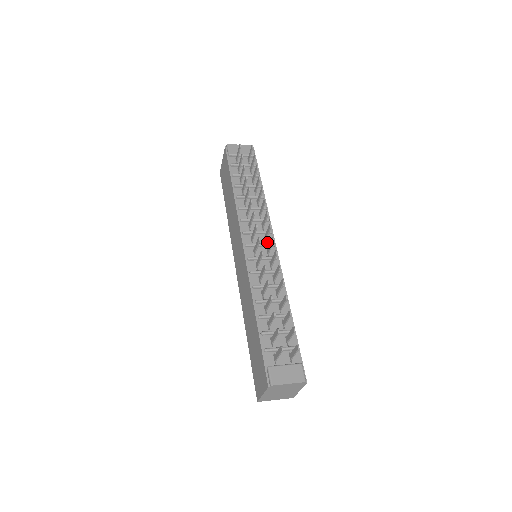
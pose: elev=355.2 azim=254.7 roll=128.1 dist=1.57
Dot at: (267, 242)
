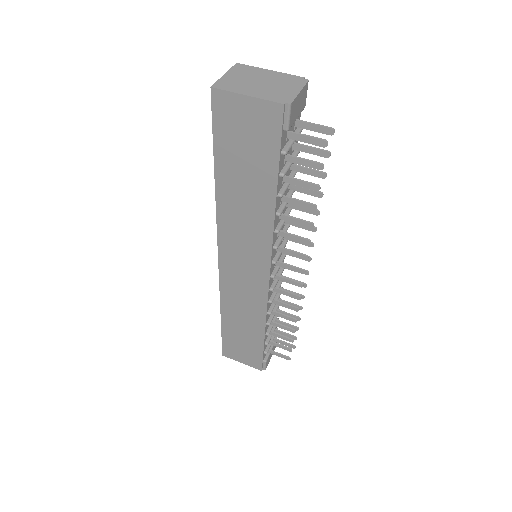
Dot at: occluded
